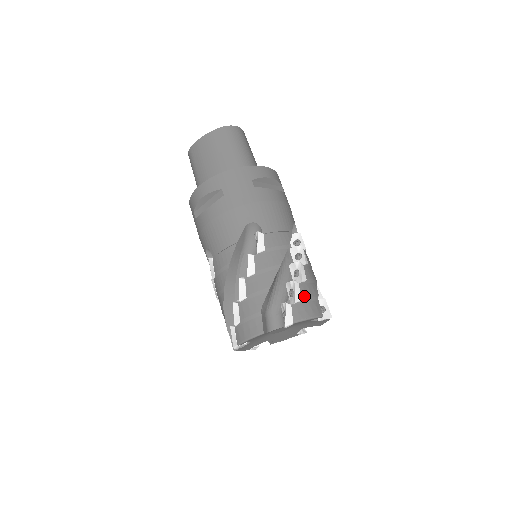
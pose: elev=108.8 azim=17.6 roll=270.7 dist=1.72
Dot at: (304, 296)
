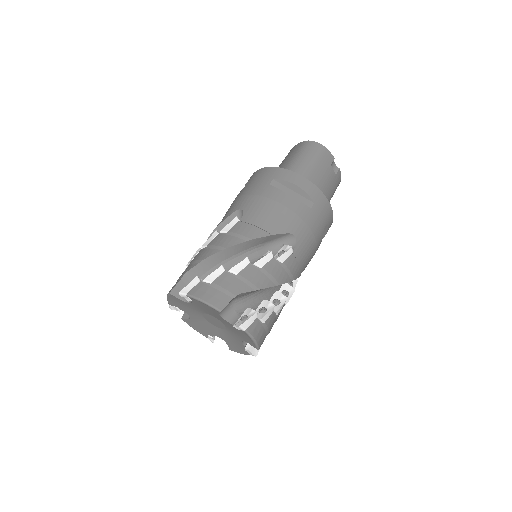
Dot at: (218, 282)
